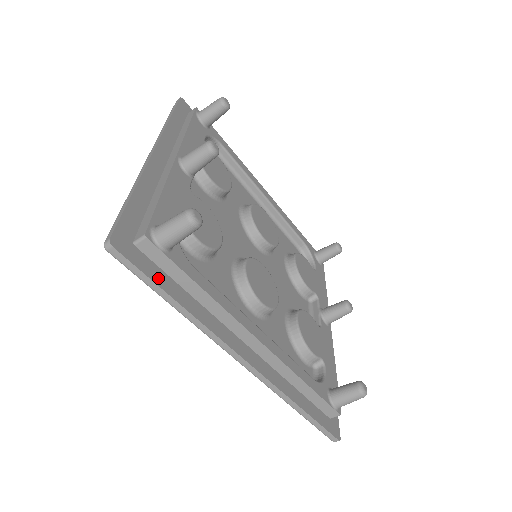
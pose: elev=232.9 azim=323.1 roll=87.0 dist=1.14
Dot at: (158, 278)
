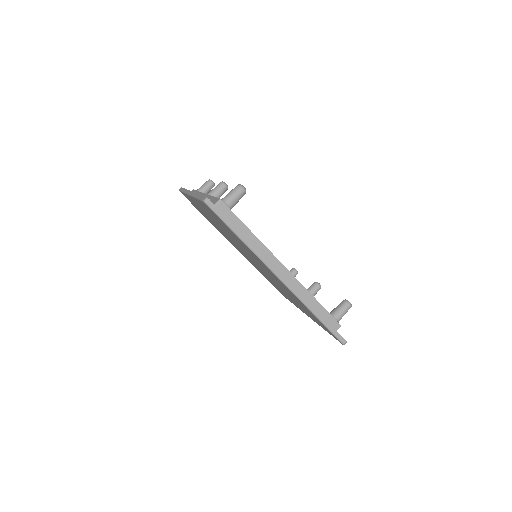
Dot at: (230, 221)
